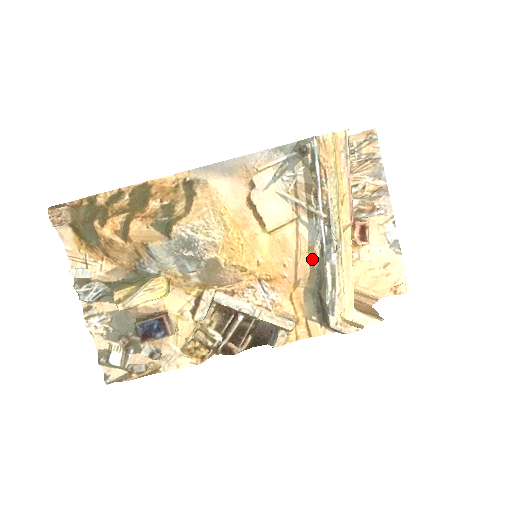
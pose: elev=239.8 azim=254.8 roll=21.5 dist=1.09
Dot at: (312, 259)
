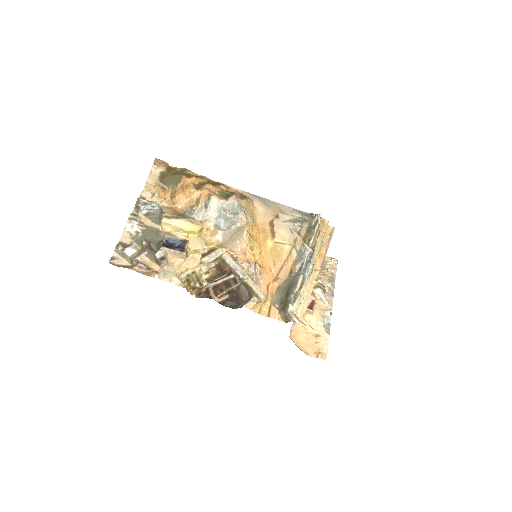
Dot at: (292, 271)
